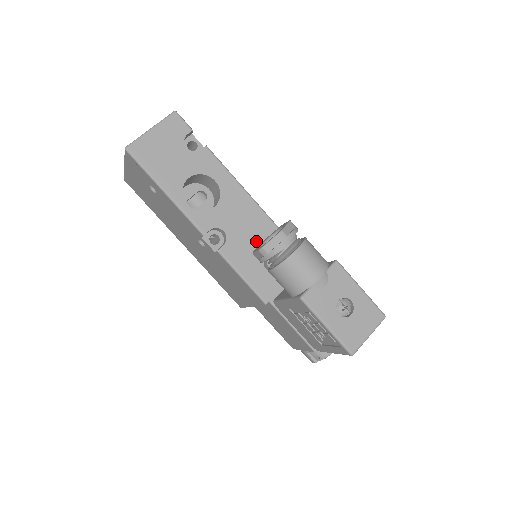
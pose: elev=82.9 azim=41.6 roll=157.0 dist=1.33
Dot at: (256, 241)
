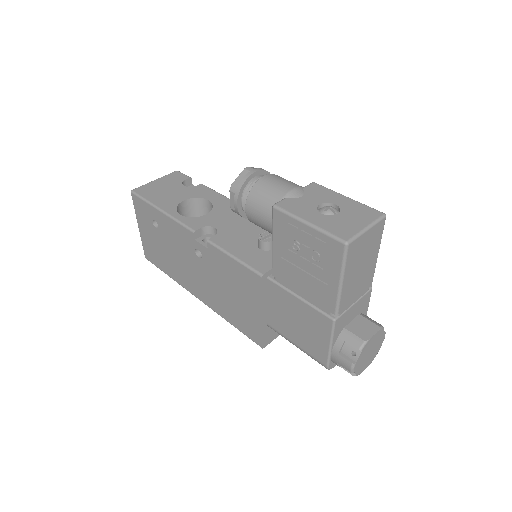
Dot at: (249, 232)
